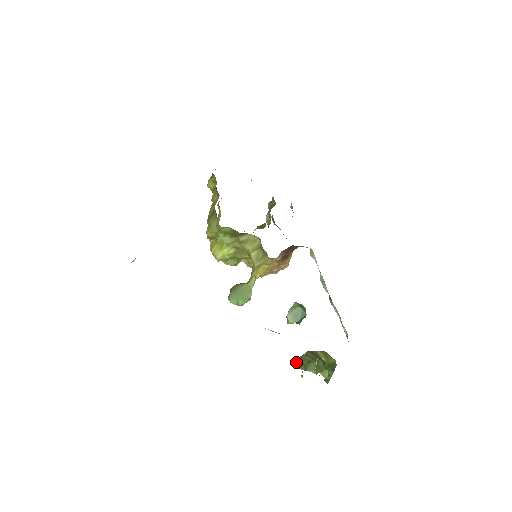
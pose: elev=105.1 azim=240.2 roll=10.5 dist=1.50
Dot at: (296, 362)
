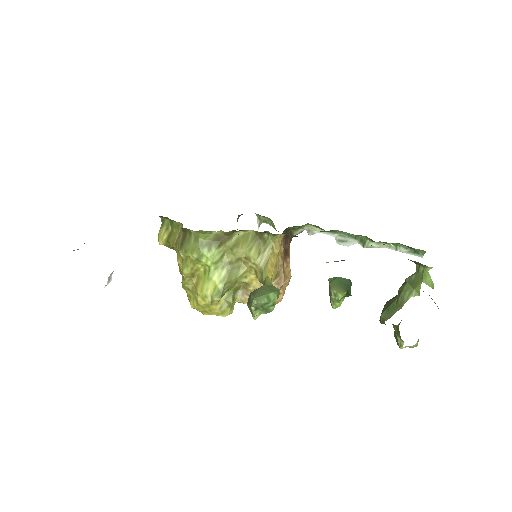
Dot at: (384, 315)
